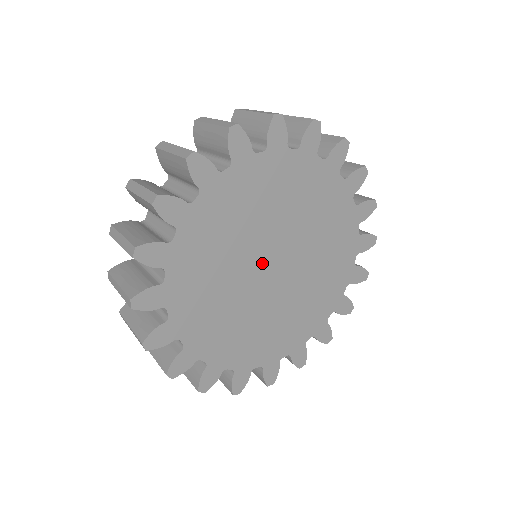
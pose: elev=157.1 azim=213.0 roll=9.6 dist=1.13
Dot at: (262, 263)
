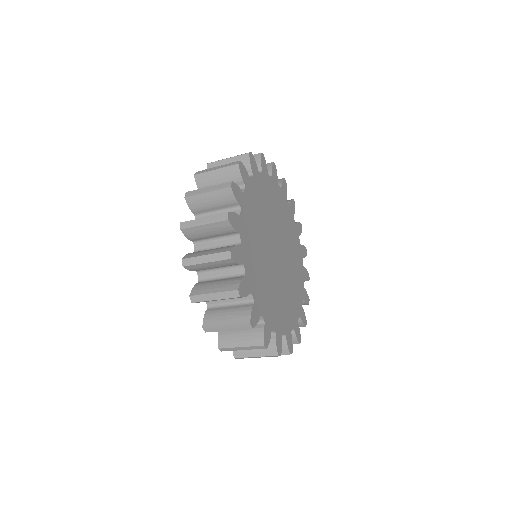
Dot at: (272, 251)
